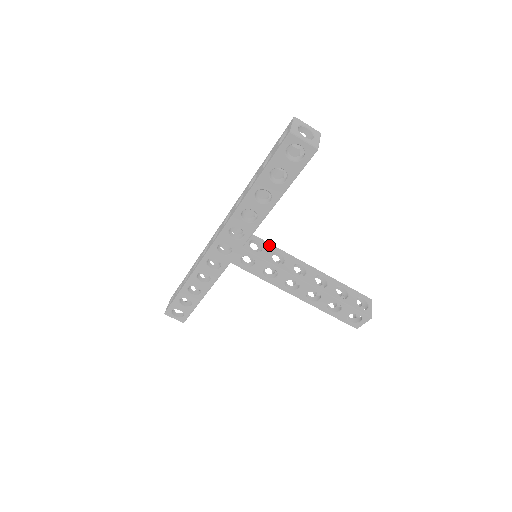
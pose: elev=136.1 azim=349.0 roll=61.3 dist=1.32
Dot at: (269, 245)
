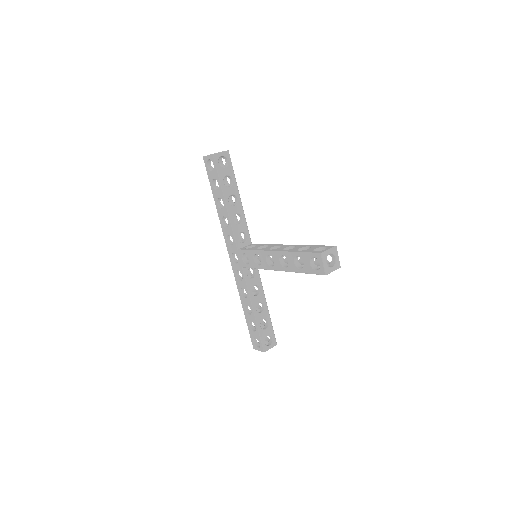
Dot at: (262, 245)
